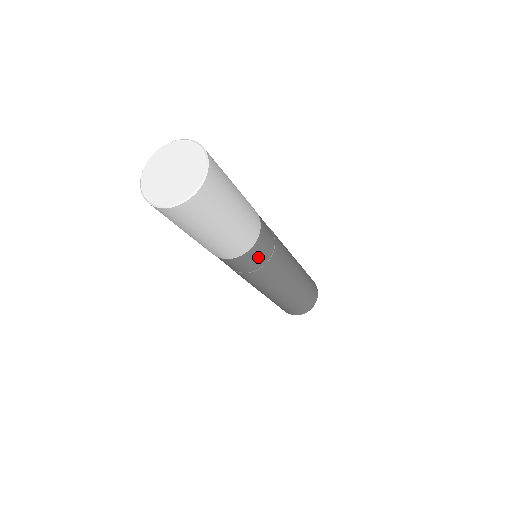
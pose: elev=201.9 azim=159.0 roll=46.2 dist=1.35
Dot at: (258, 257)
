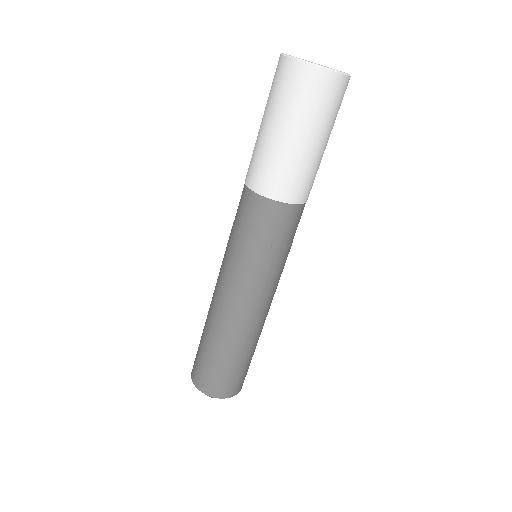
Dot at: occluded
